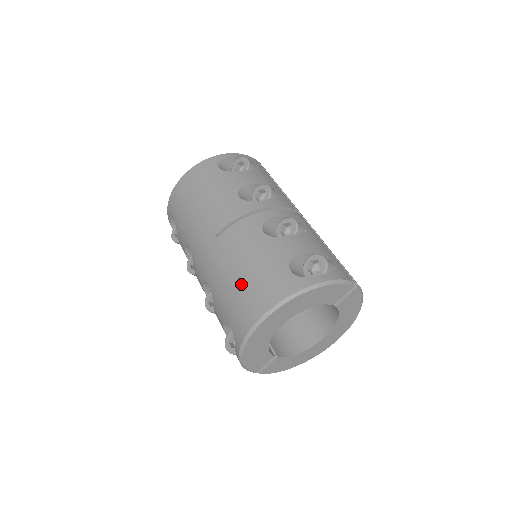
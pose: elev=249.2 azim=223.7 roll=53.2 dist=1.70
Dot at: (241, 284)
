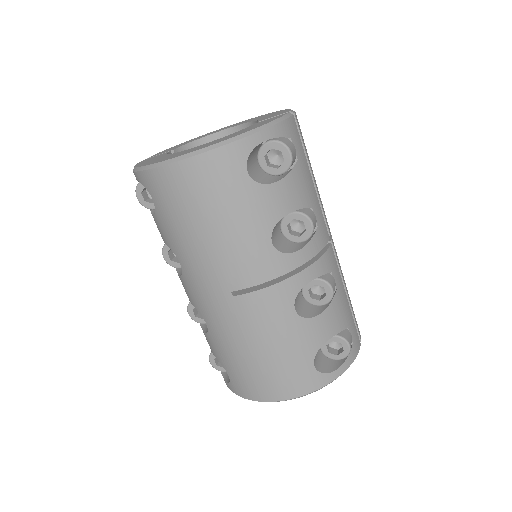
Dot at: (256, 363)
